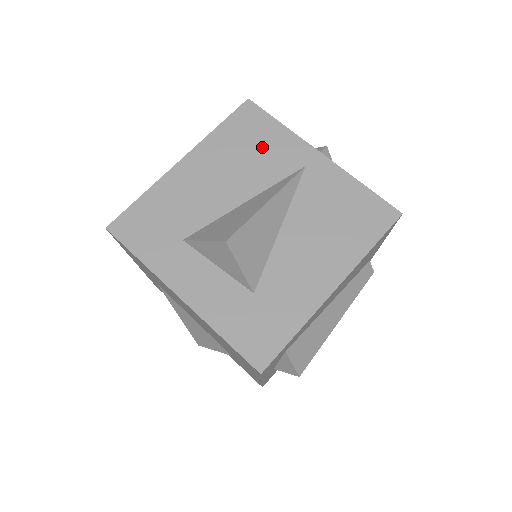
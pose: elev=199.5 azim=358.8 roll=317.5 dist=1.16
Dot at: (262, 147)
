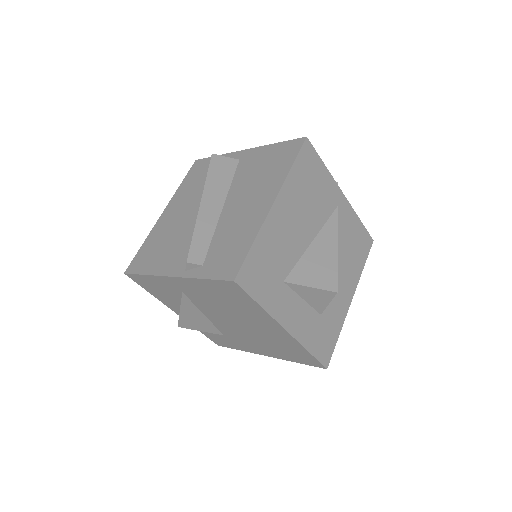
Dot at: (317, 189)
